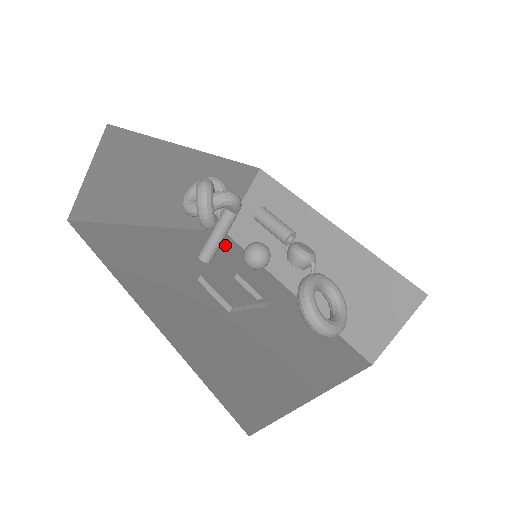
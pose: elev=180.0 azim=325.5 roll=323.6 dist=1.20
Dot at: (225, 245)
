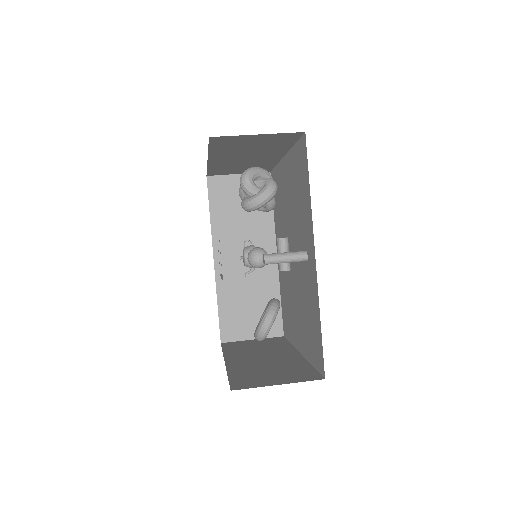
Dot at: occluded
